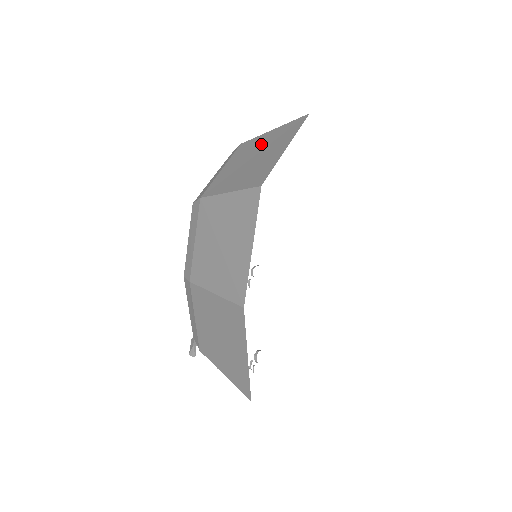
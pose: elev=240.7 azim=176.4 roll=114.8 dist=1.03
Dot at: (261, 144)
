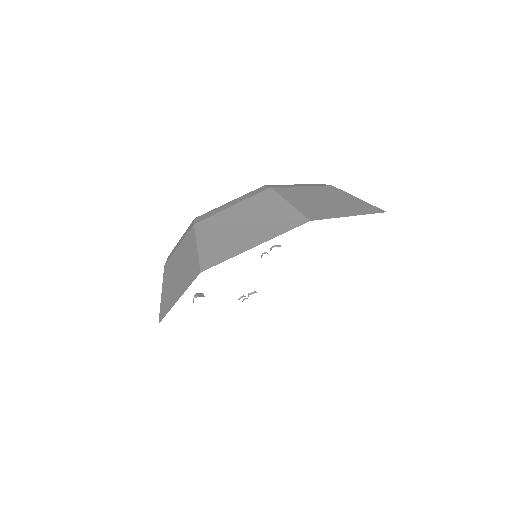
Dot at: (265, 212)
